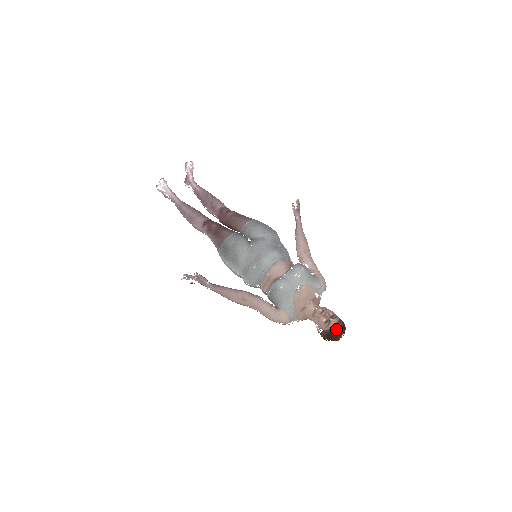
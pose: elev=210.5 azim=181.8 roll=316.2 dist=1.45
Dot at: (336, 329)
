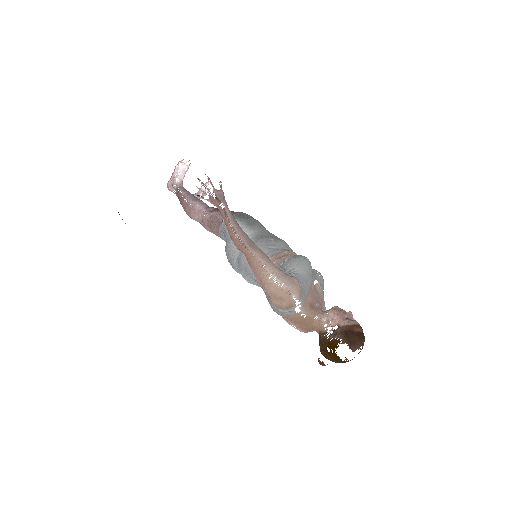
Dot at: (360, 330)
